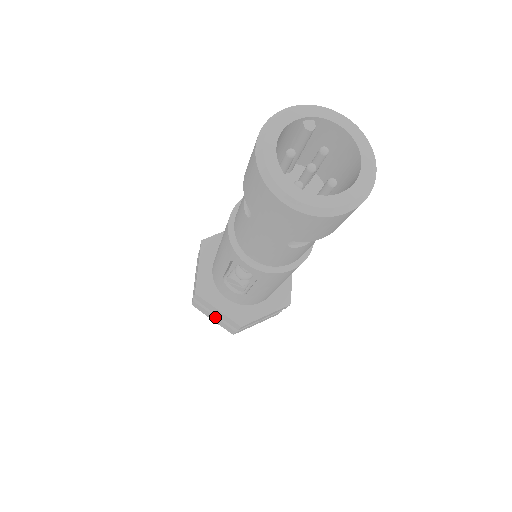
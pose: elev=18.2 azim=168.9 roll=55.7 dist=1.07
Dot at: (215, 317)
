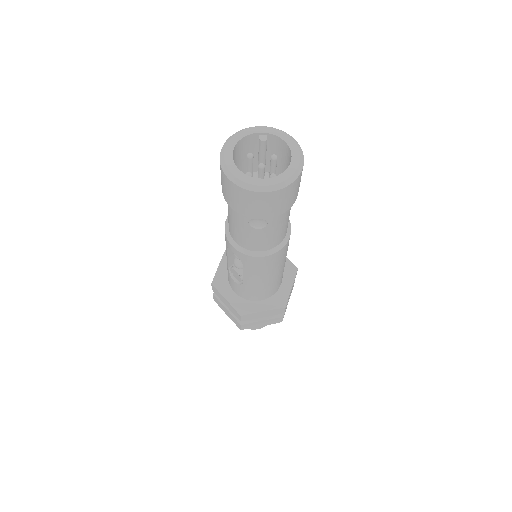
Dot at: (227, 310)
